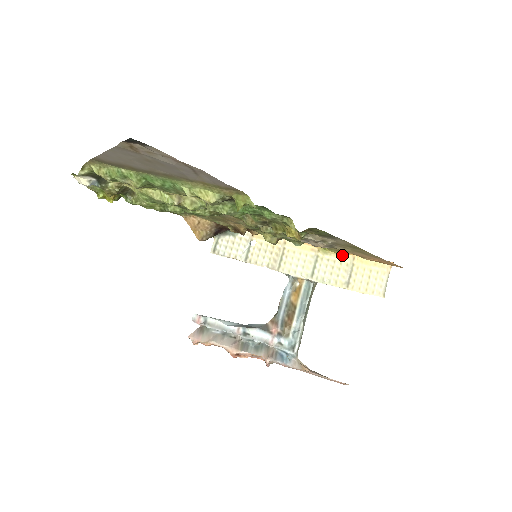
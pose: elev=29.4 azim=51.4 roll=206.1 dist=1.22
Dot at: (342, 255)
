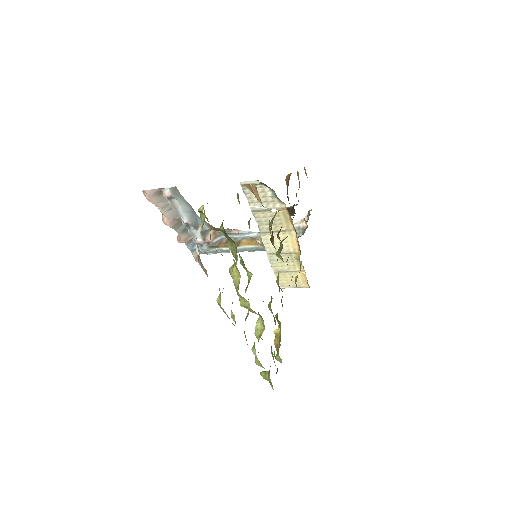
Dot at: (301, 265)
